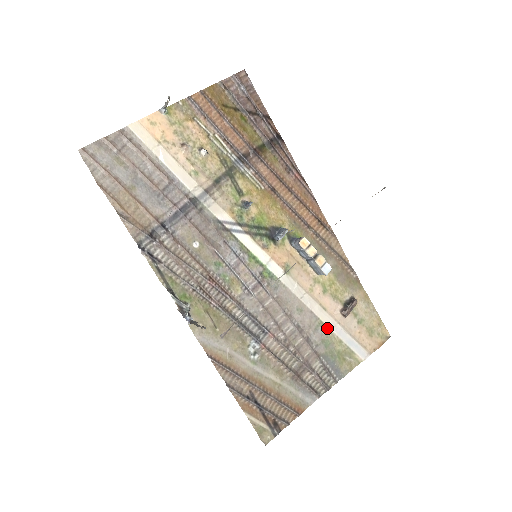
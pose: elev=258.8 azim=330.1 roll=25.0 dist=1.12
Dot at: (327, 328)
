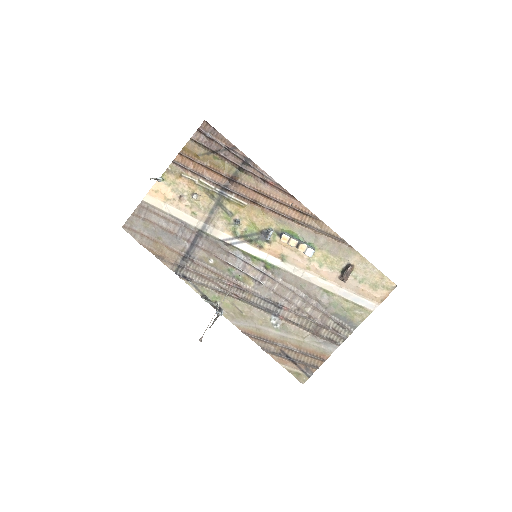
Dot at: (331, 293)
